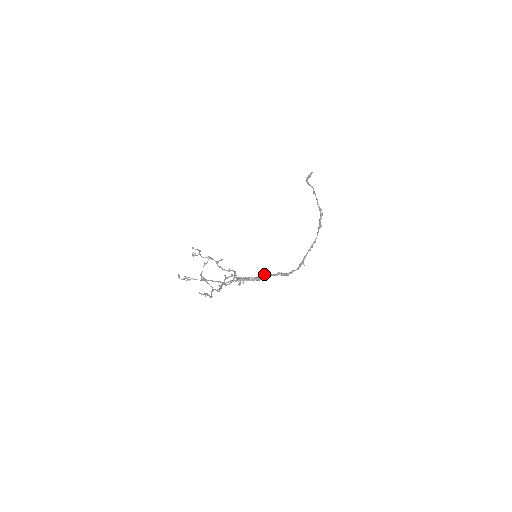
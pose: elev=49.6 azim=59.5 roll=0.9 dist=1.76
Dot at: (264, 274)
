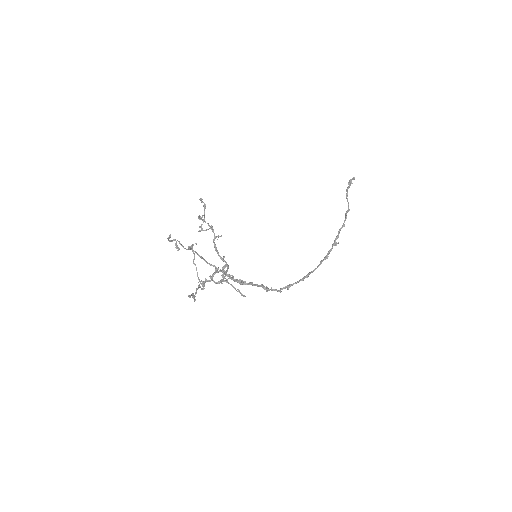
Dot at: (251, 284)
